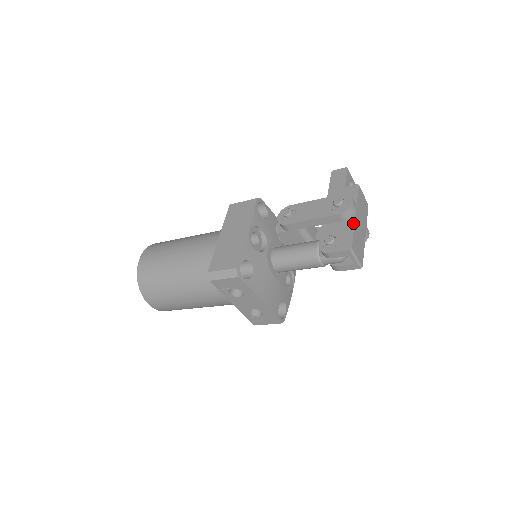
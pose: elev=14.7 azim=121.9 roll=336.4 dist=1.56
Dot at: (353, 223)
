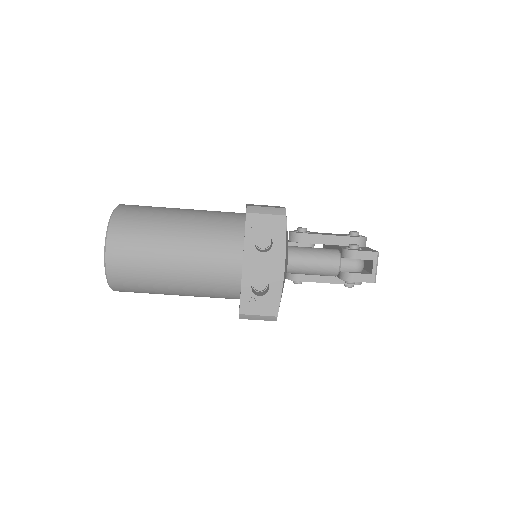
Dot at: (369, 248)
